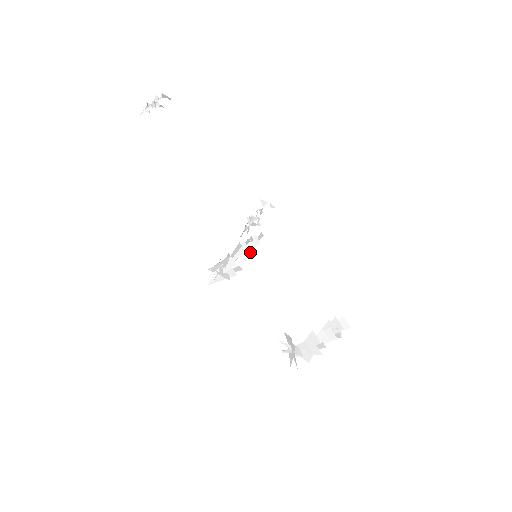
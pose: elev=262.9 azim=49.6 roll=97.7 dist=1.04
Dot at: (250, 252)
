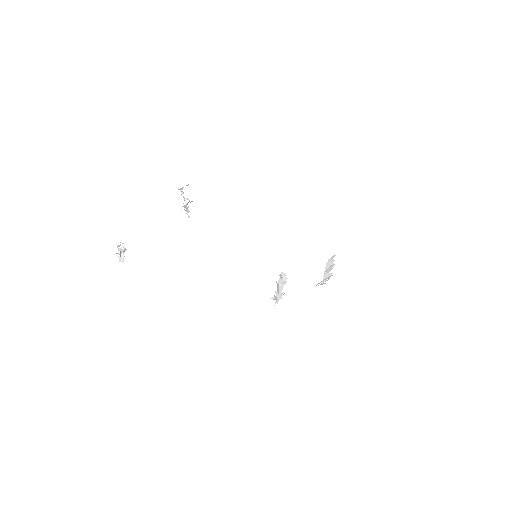
Dot at: occluded
